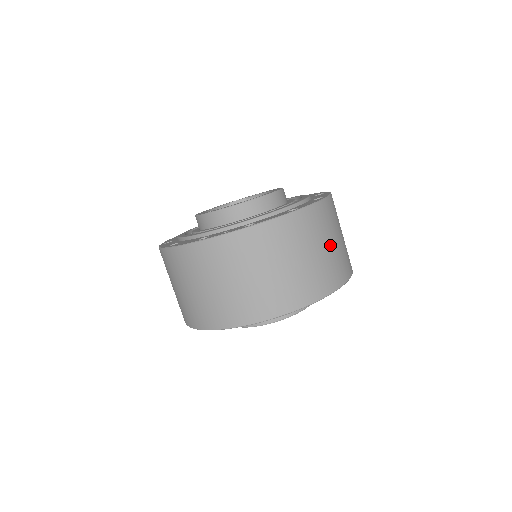
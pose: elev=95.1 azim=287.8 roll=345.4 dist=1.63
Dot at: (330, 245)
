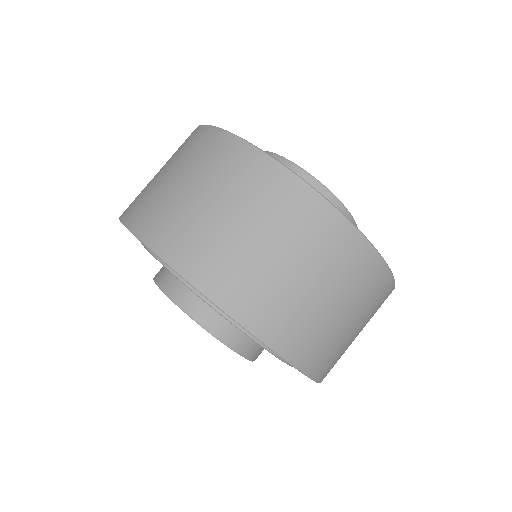
Dot at: (326, 300)
